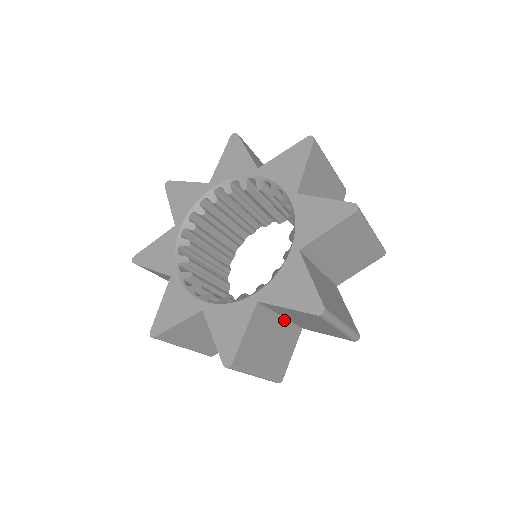
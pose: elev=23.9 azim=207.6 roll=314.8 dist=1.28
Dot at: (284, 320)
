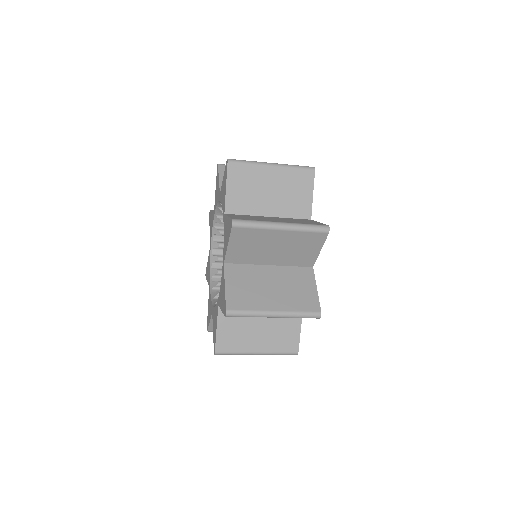
Dot at: occluded
